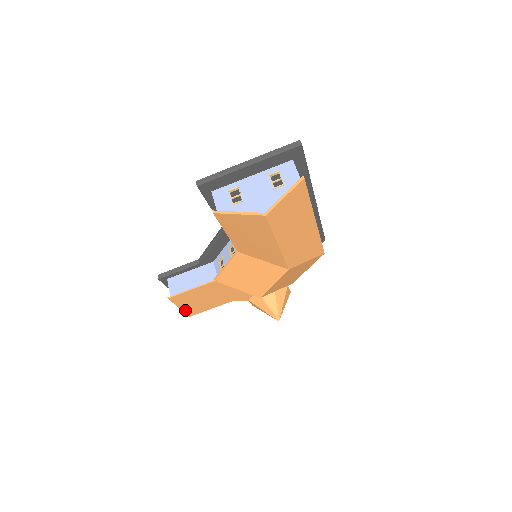
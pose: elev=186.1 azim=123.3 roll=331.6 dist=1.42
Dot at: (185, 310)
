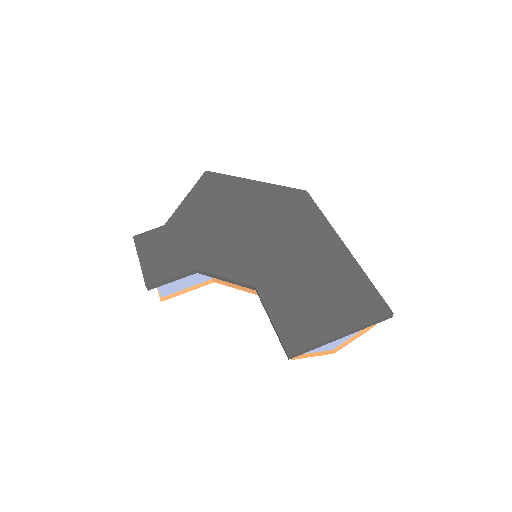
Dot at: occluded
